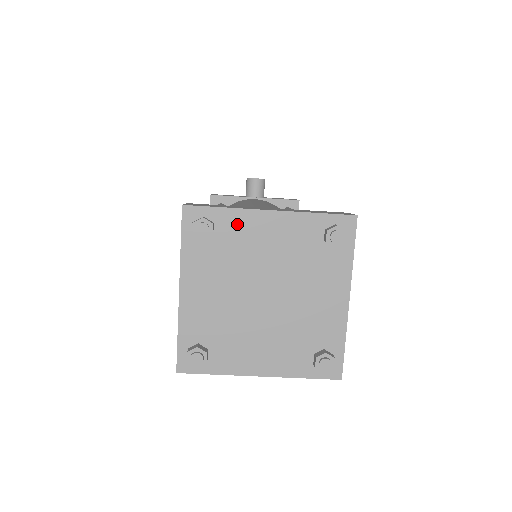
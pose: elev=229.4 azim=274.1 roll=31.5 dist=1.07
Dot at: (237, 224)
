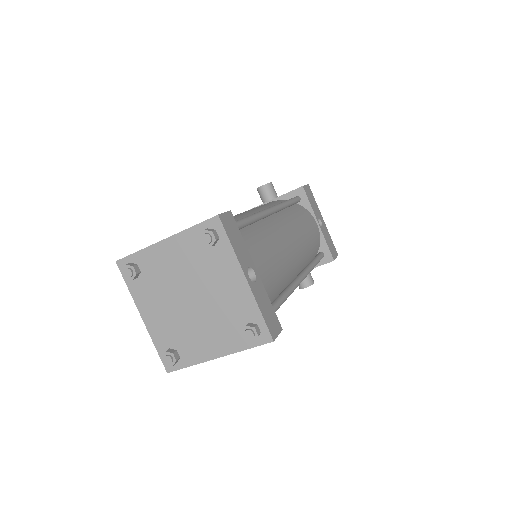
Dot at: (150, 258)
